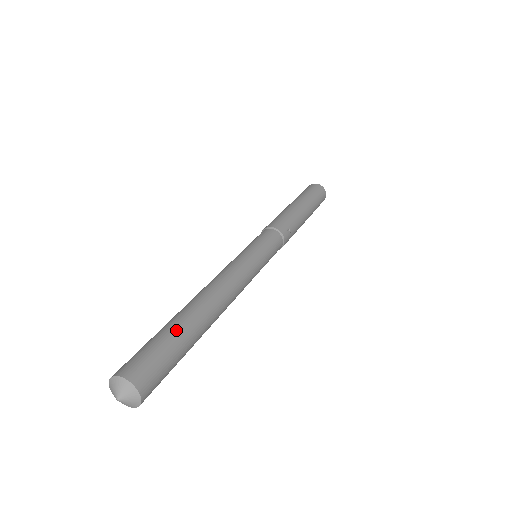
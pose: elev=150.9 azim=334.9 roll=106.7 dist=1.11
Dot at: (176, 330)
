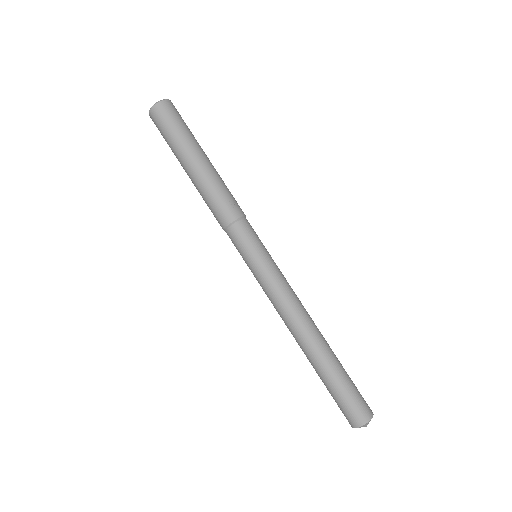
Dot at: (333, 378)
